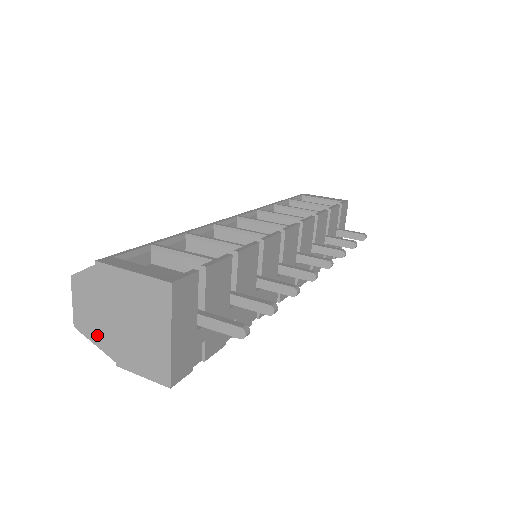
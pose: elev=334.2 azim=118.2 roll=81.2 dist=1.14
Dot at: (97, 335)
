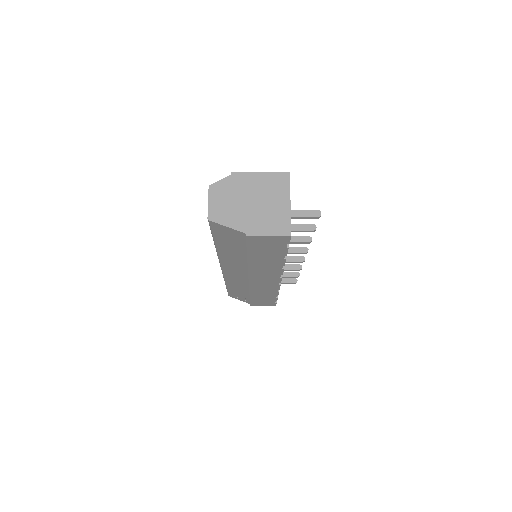
Dot at: (230, 219)
